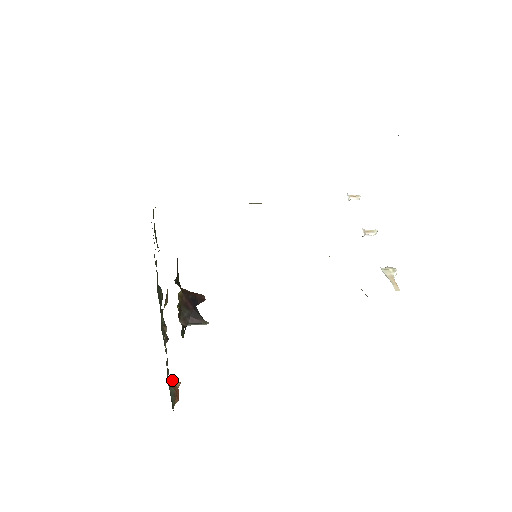
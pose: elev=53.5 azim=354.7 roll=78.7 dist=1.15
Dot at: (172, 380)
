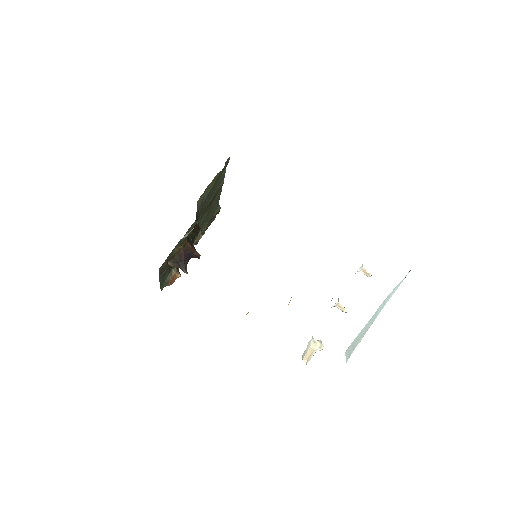
Dot at: (176, 271)
